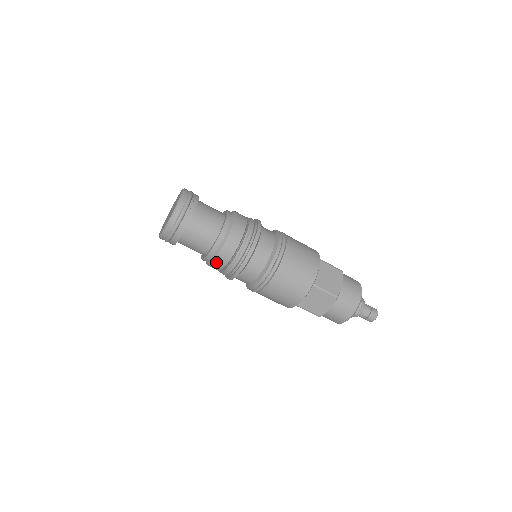
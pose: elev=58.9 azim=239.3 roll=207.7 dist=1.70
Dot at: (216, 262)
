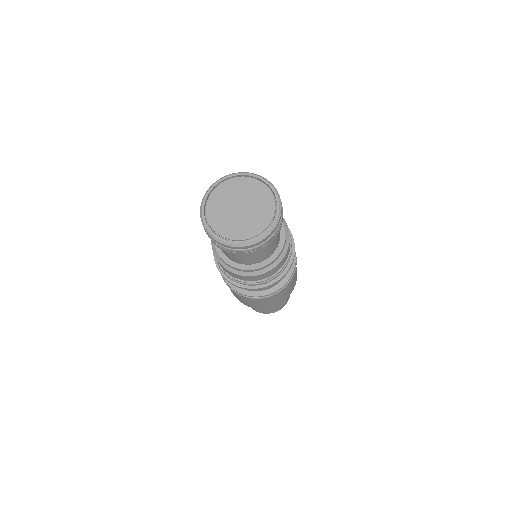
Dot at: (216, 257)
